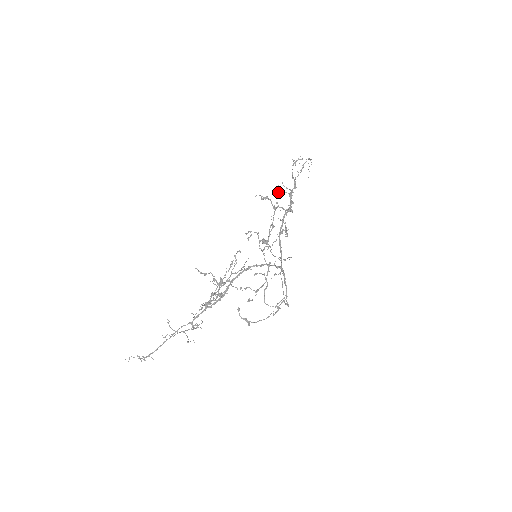
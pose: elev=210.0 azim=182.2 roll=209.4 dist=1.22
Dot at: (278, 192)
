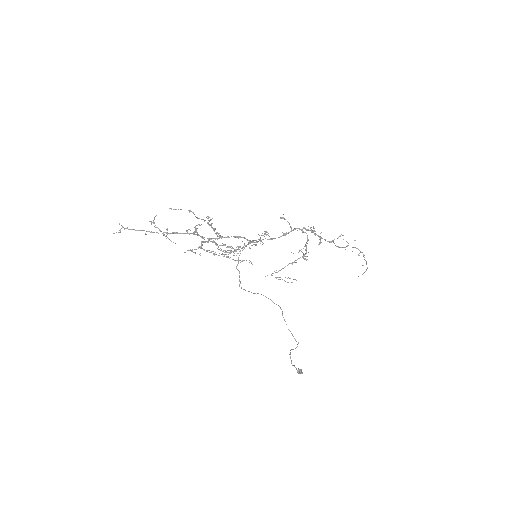
Dot at: occluded
